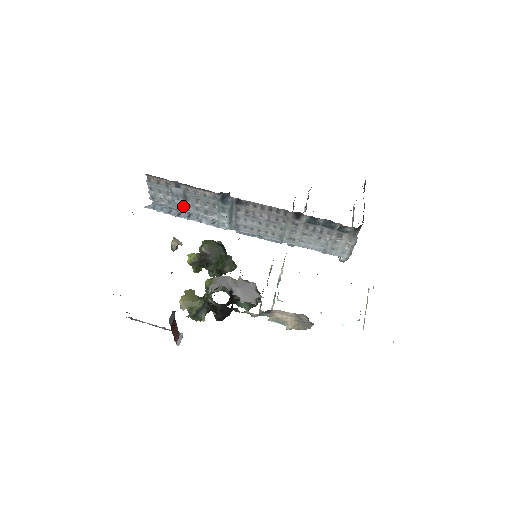
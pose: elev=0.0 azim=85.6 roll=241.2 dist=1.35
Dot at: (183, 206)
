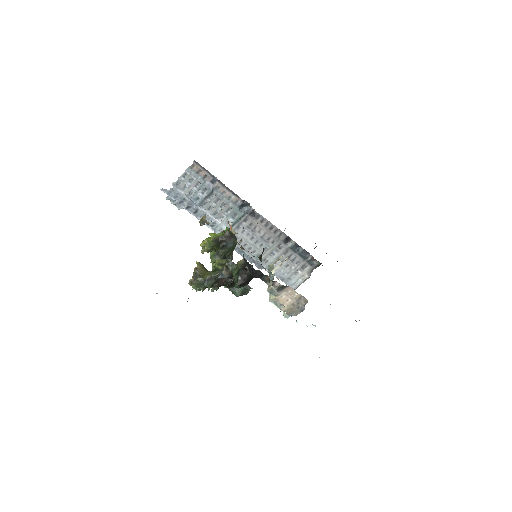
Dot at: (200, 201)
